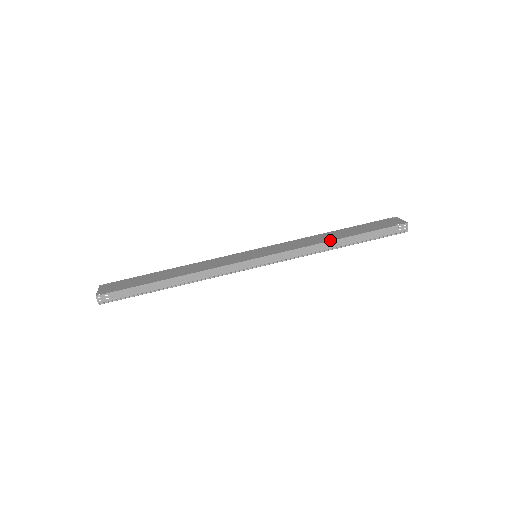
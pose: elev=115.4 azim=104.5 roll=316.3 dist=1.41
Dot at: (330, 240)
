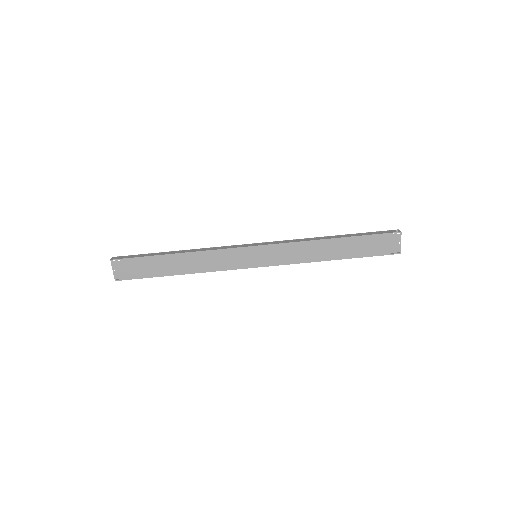
Dot at: (325, 260)
